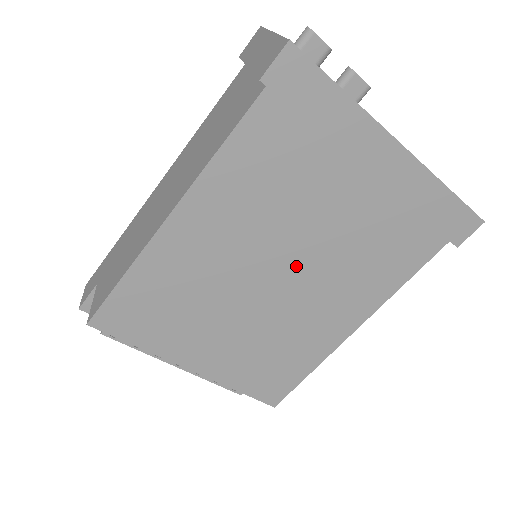
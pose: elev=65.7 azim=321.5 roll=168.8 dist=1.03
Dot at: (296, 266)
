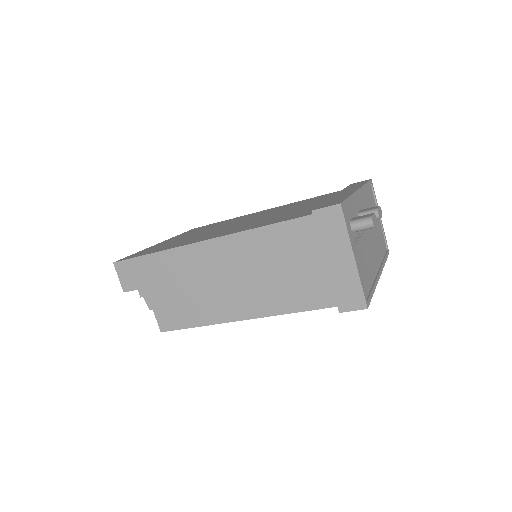
Dot at: occluded
